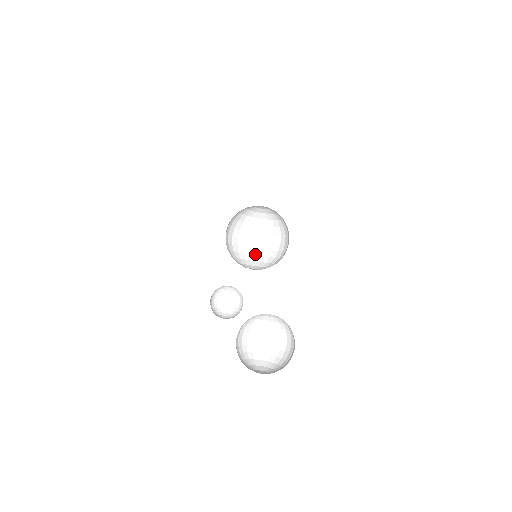
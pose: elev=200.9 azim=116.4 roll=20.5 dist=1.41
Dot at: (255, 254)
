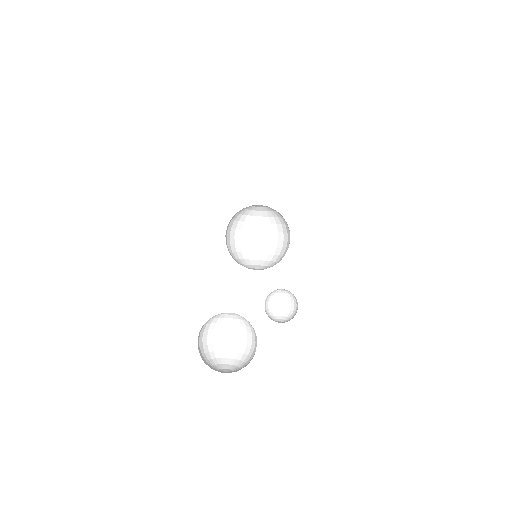
Dot at: (278, 254)
